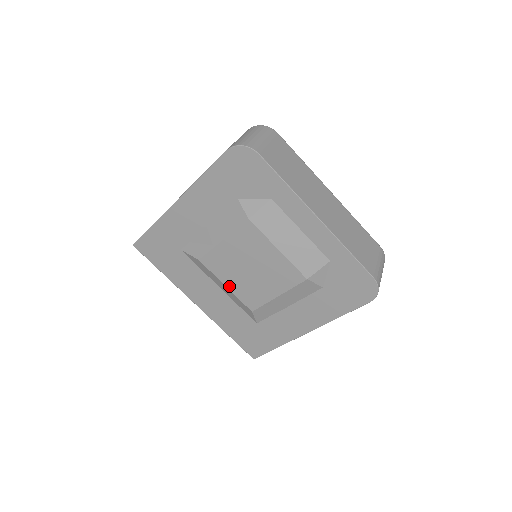
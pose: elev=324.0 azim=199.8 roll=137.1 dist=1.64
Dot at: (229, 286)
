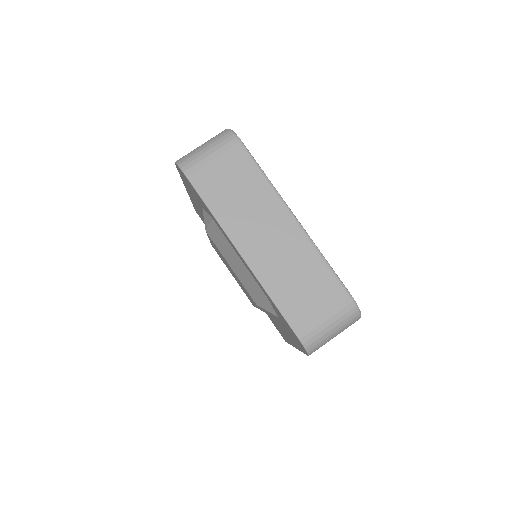
Dot at: occluded
